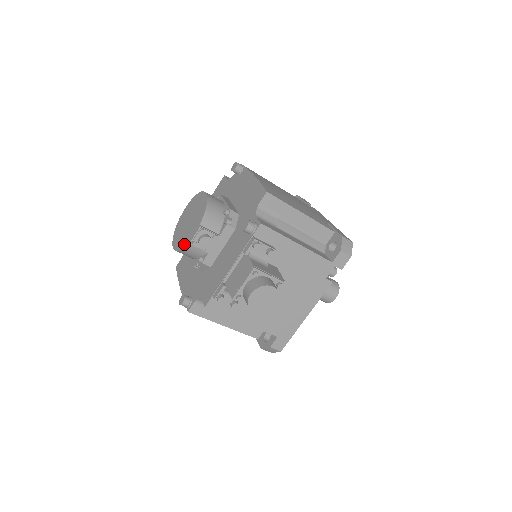
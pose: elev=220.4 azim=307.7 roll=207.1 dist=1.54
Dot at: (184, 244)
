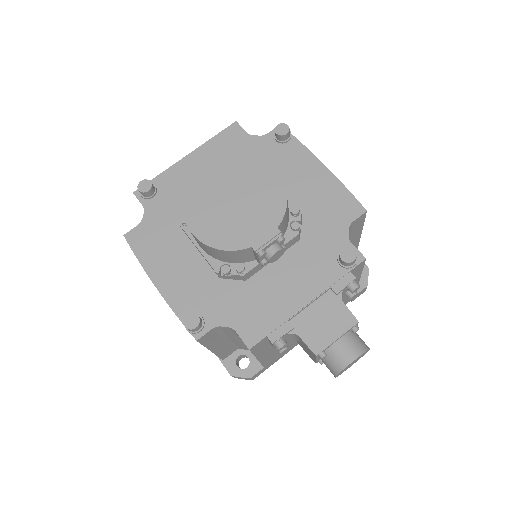
Dot at: (236, 245)
